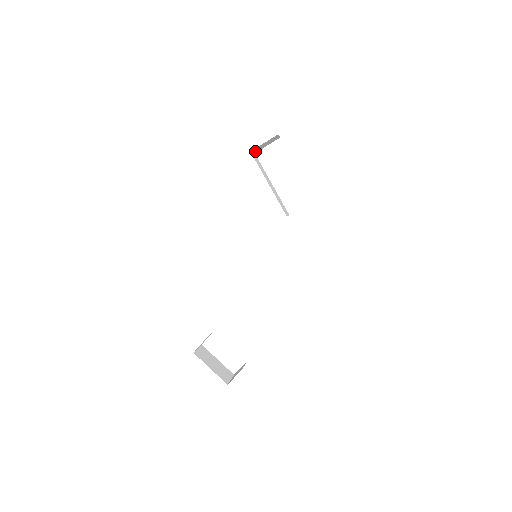
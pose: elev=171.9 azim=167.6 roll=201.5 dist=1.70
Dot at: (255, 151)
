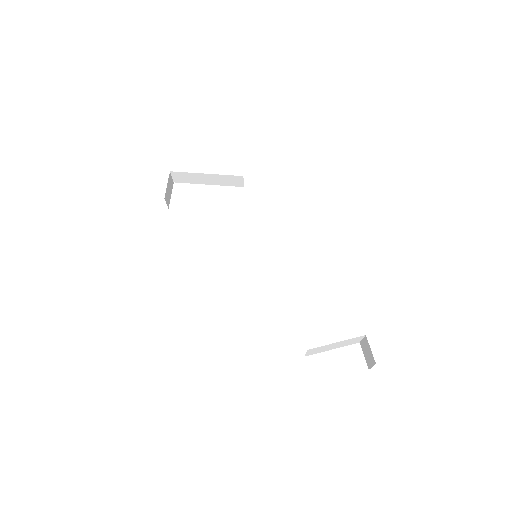
Dot at: (167, 203)
